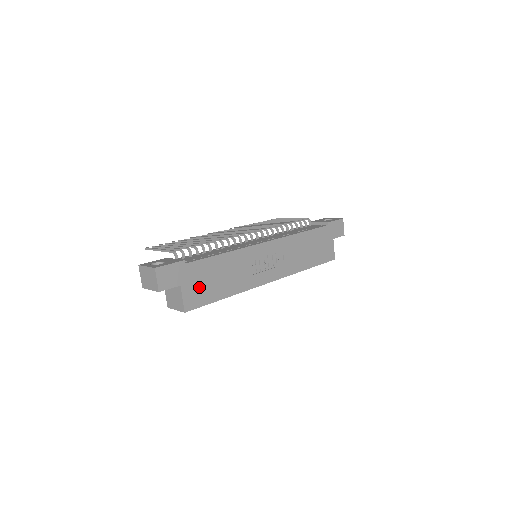
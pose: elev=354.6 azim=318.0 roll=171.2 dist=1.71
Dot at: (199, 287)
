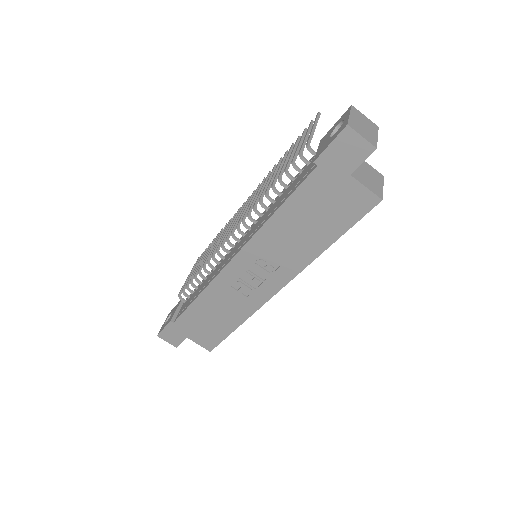
Dot at: (203, 332)
